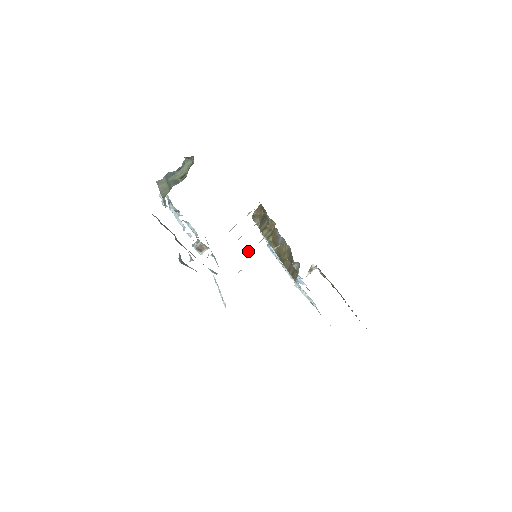
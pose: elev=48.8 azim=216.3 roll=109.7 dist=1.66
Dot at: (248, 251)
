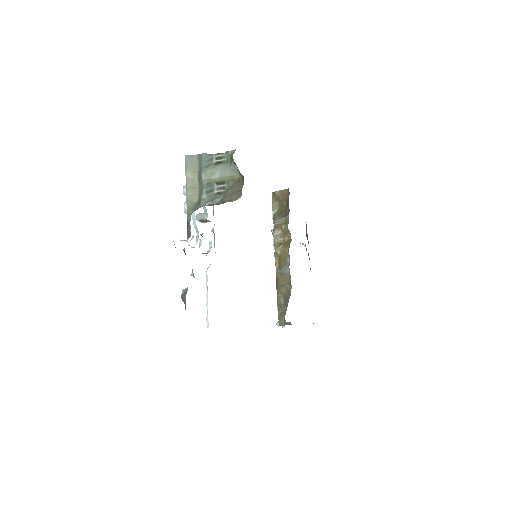
Dot at: occluded
